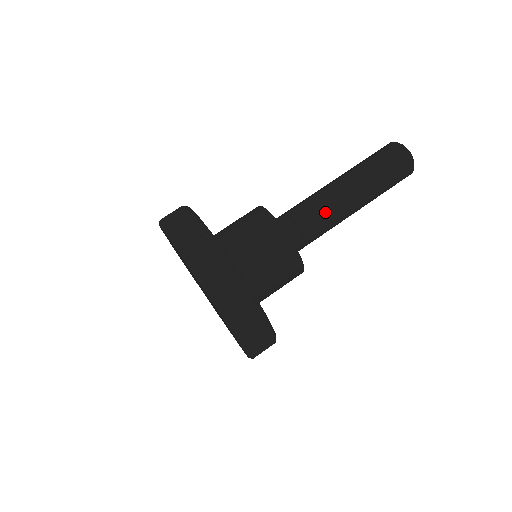
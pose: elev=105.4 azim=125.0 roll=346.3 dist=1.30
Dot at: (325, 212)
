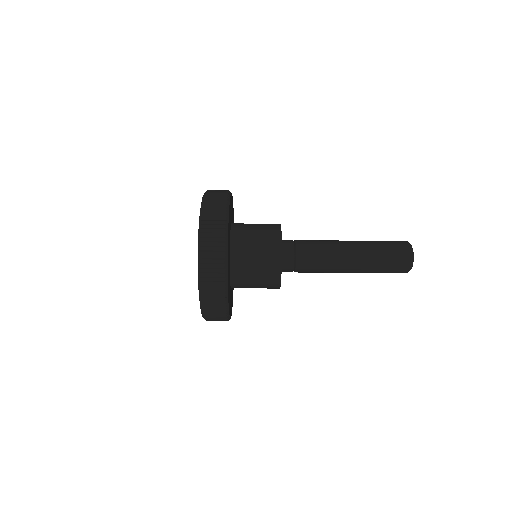
Dot at: (320, 272)
